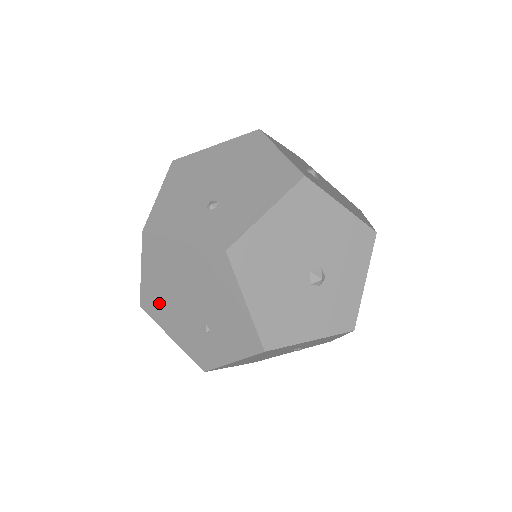
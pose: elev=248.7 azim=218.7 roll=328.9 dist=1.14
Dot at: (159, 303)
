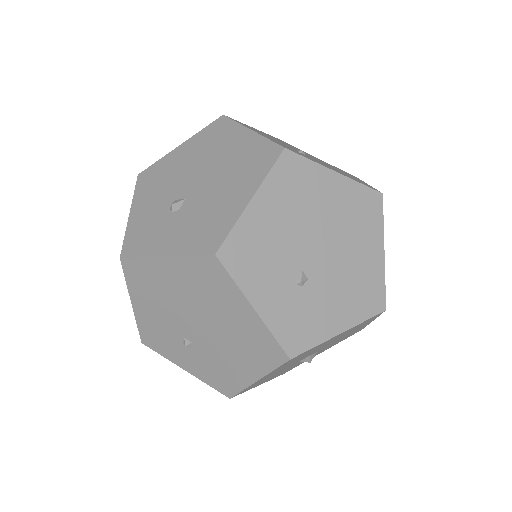
Dot at: (153, 285)
